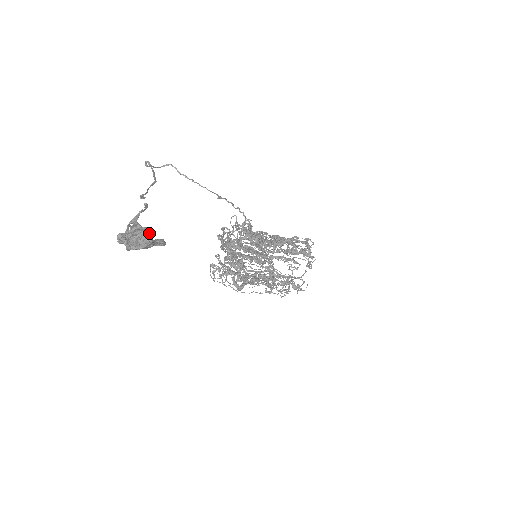
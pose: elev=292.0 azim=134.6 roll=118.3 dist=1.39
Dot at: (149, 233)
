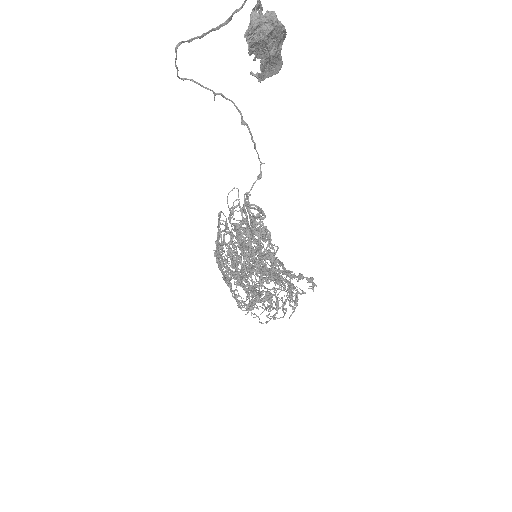
Dot at: occluded
